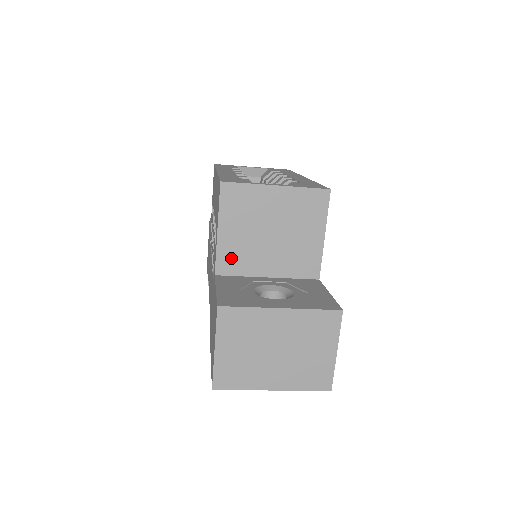
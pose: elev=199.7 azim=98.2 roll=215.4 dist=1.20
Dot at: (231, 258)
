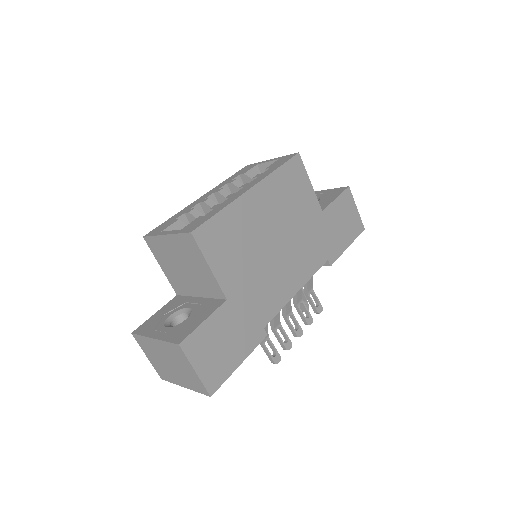
Dot at: (177, 284)
